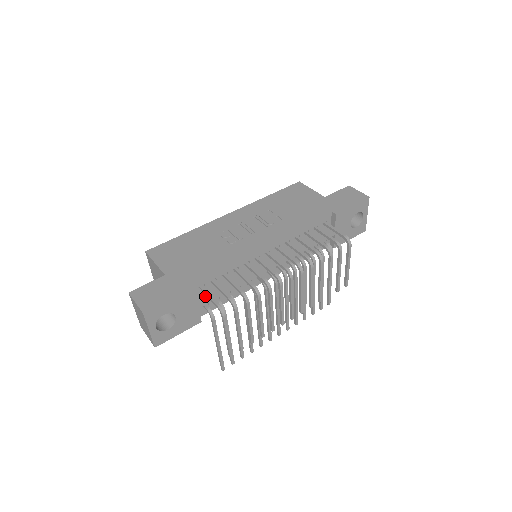
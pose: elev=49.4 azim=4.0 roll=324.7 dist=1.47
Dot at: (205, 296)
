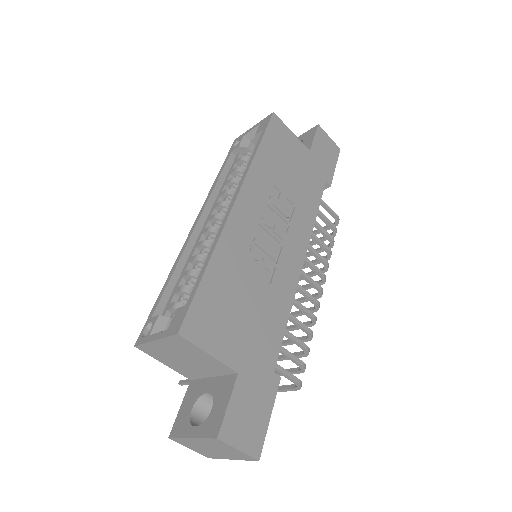
Dot at: occluded
